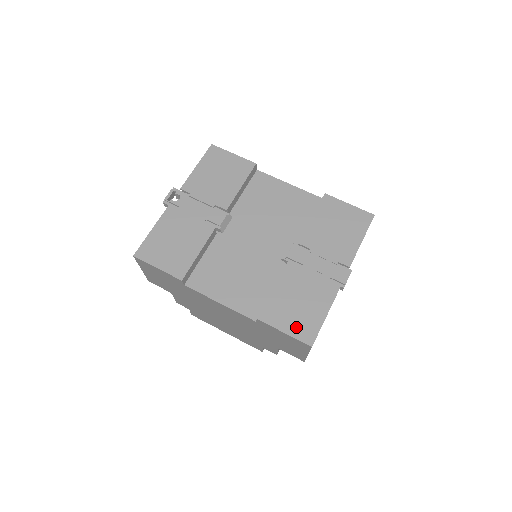
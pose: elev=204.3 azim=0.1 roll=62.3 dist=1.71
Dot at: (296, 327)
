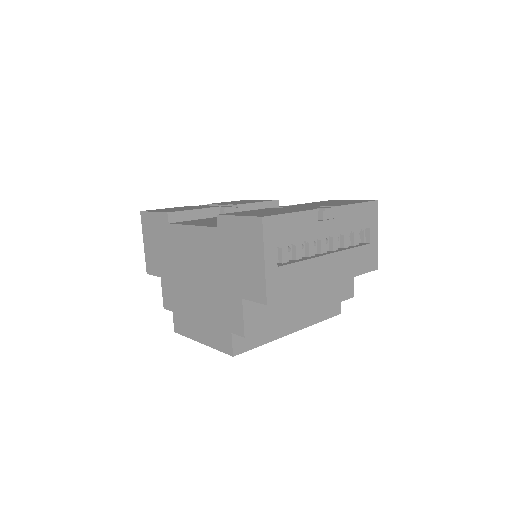
Dot at: (254, 214)
